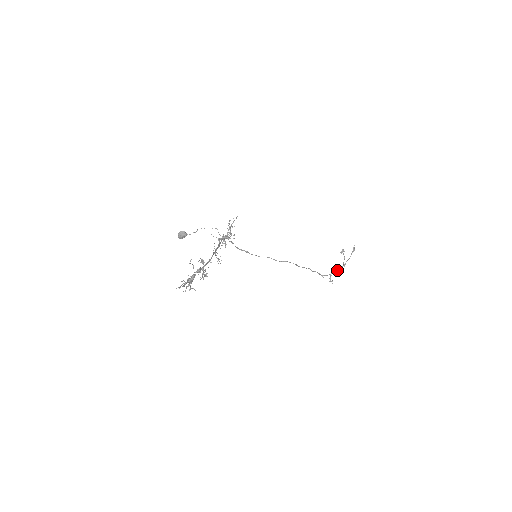
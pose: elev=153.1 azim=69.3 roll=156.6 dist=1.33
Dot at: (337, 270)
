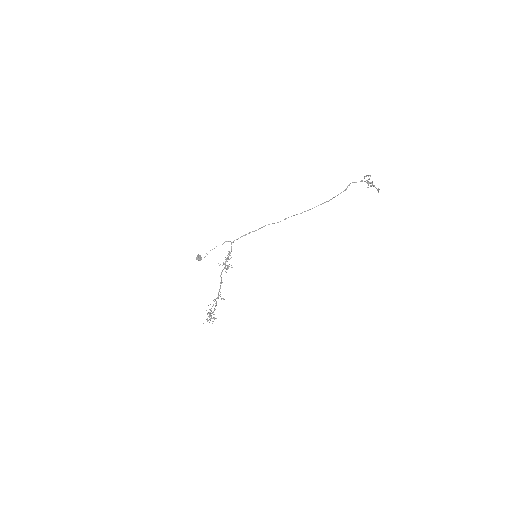
Dot at: occluded
